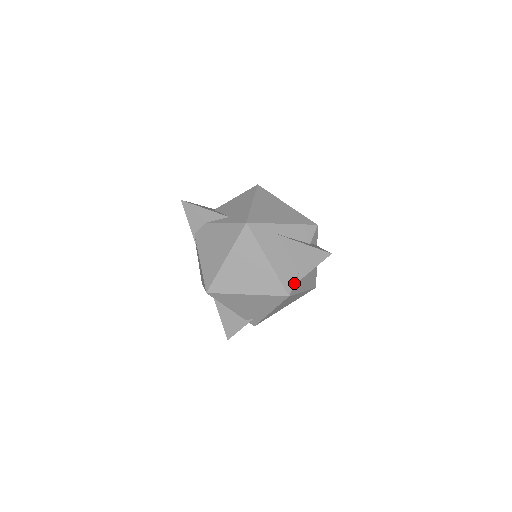
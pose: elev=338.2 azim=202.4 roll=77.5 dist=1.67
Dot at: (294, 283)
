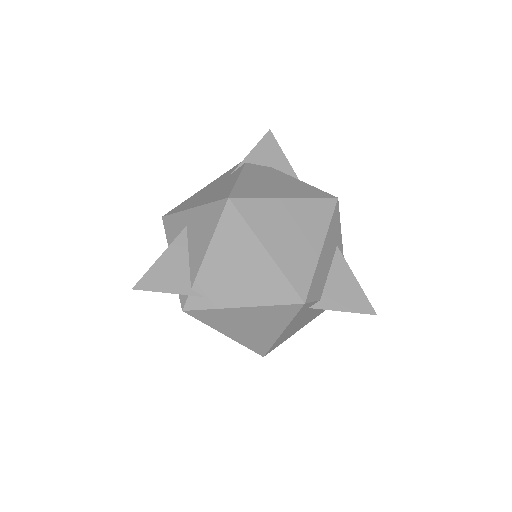
Dot at: (313, 301)
